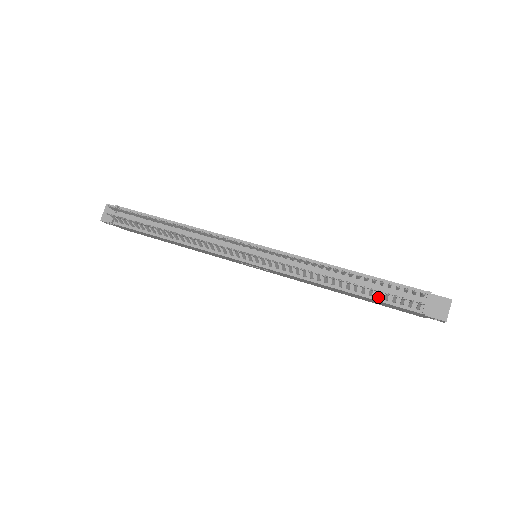
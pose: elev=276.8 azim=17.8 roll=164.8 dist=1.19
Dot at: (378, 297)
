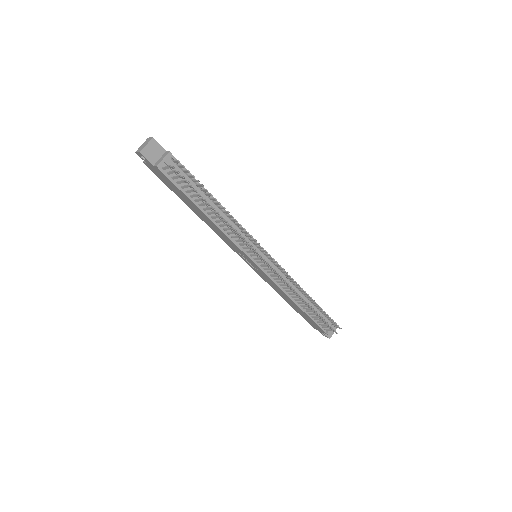
Dot at: (313, 317)
